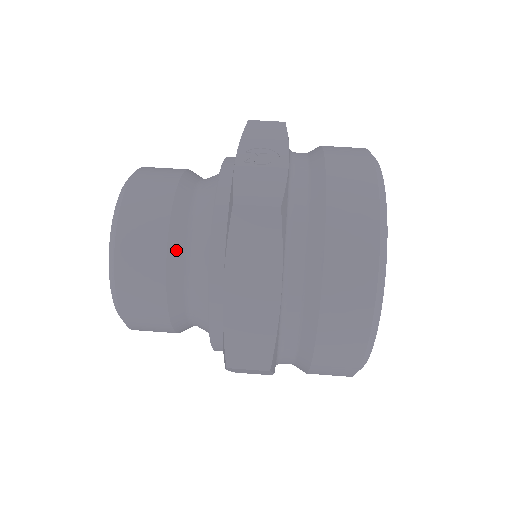
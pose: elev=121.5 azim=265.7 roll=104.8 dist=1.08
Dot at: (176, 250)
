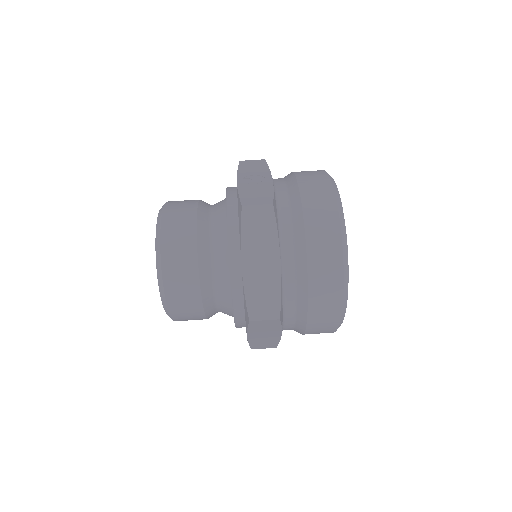
Dot at: (203, 248)
